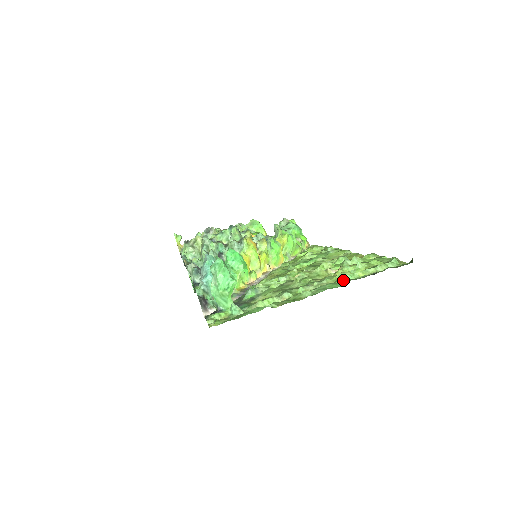
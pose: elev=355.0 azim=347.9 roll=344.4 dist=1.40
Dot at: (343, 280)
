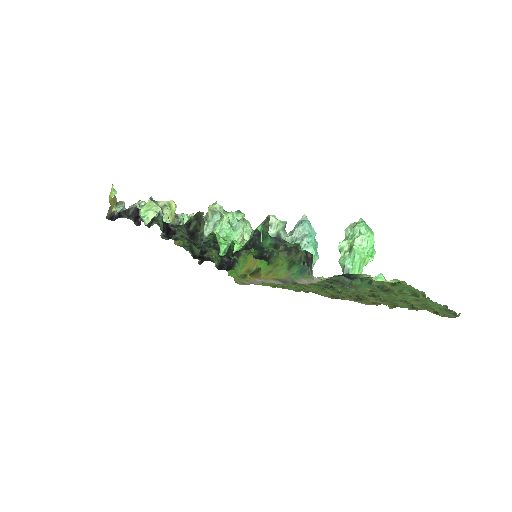
Dot at: (432, 305)
